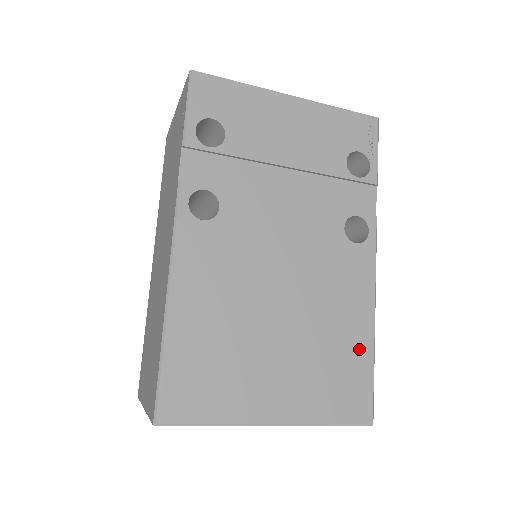
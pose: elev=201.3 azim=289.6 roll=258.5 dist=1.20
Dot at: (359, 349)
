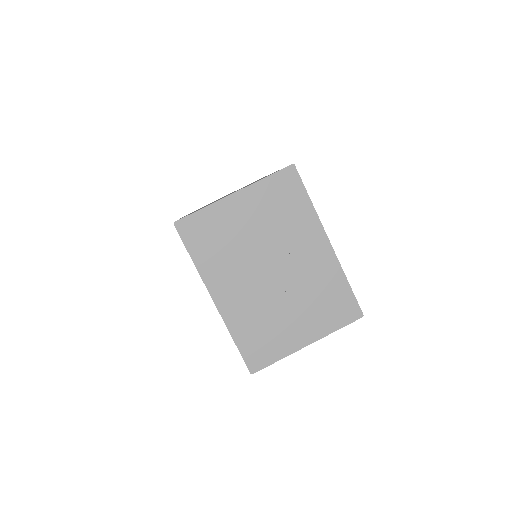
Dot at: occluded
